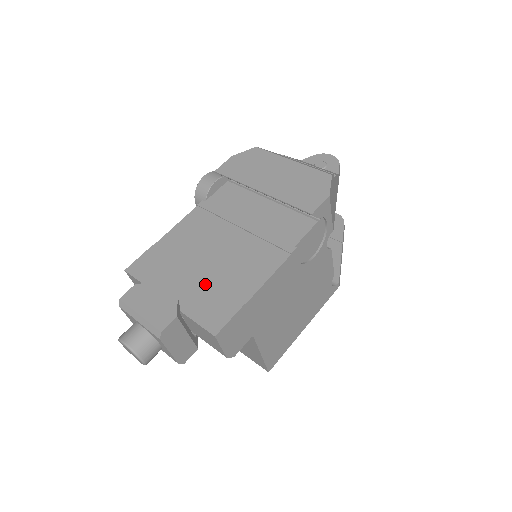
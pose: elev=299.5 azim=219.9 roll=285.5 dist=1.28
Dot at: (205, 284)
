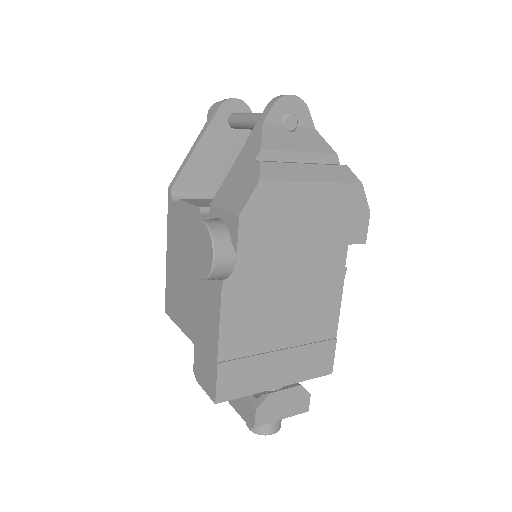
Dot at: (299, 352)
